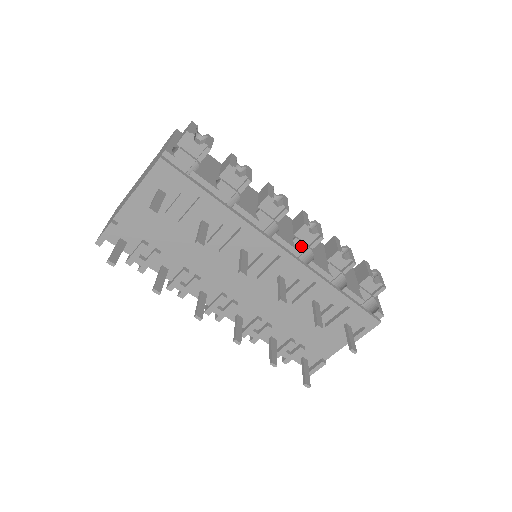
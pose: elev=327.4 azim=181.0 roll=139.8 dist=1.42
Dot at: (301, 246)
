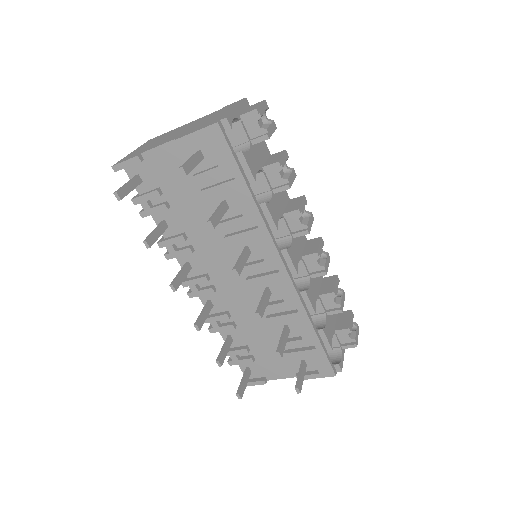
Dot at: (302, 270)
